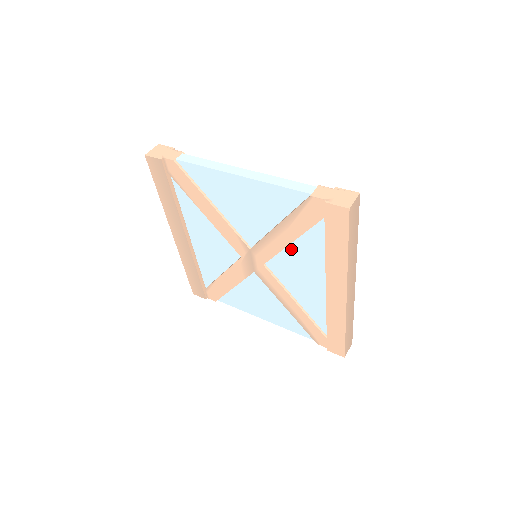
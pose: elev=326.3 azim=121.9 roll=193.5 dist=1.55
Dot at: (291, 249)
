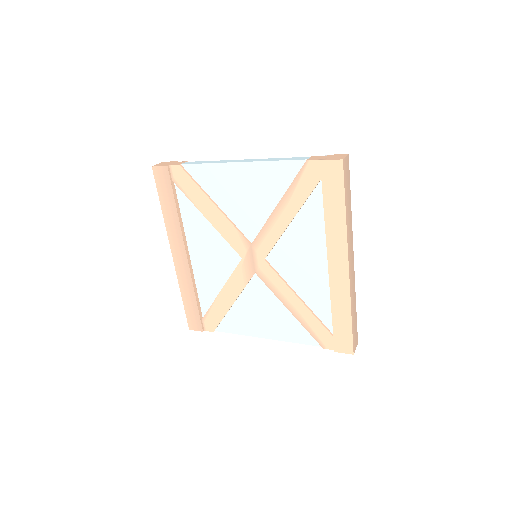
Dot at: (291, 230)
